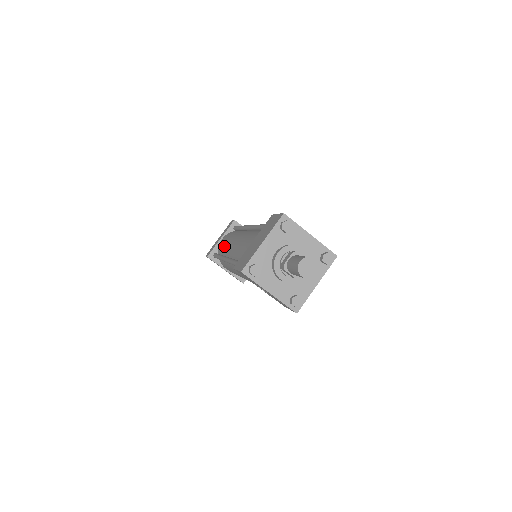
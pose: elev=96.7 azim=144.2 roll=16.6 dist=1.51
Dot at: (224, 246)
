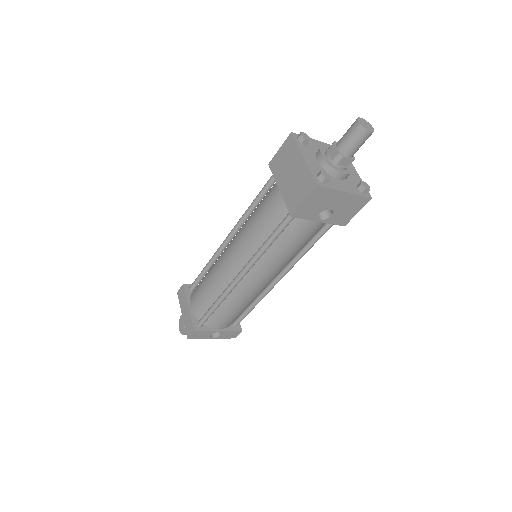
Dot at: (211, 291)
